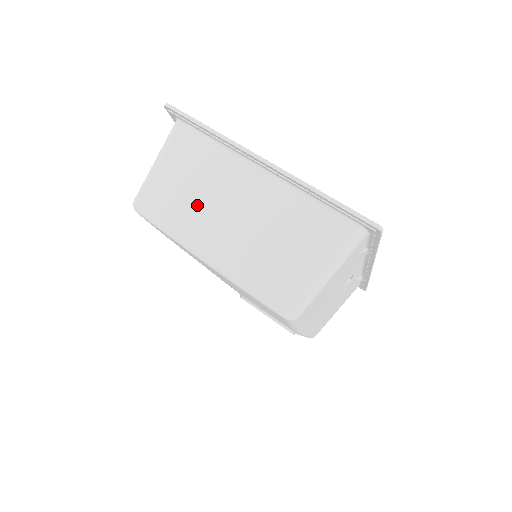
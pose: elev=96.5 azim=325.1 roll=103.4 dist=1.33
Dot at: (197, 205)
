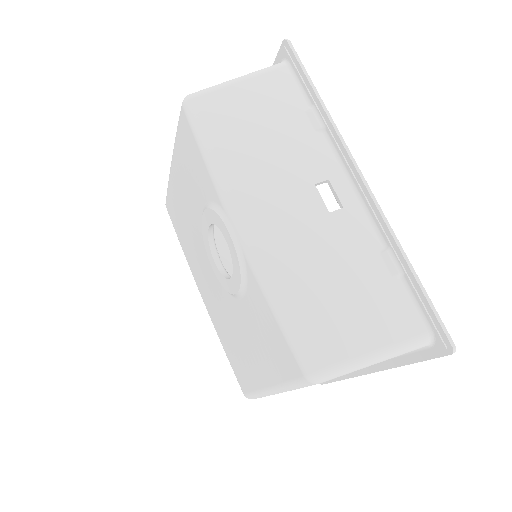
Dot at: occluded
